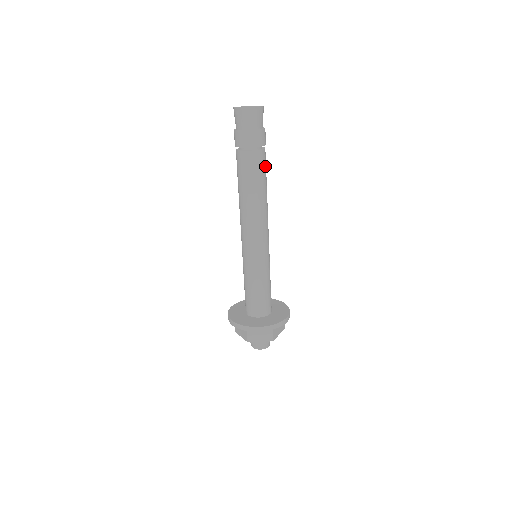
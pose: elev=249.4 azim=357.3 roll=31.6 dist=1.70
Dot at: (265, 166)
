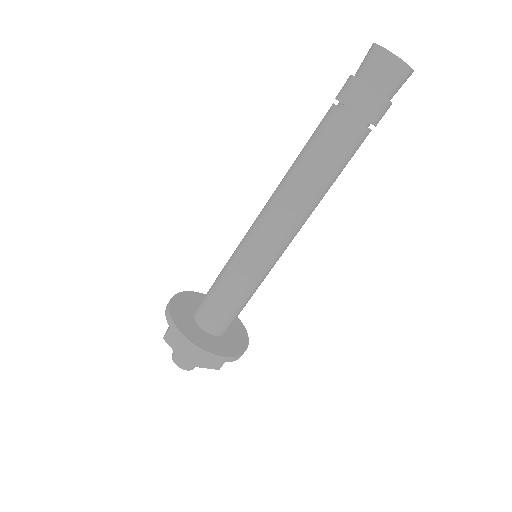
Dot at: occluded
